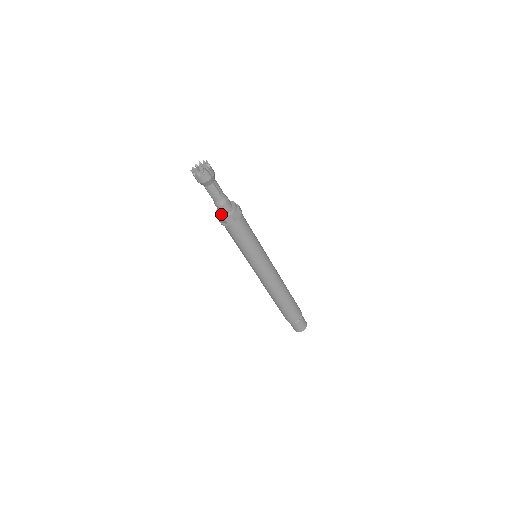
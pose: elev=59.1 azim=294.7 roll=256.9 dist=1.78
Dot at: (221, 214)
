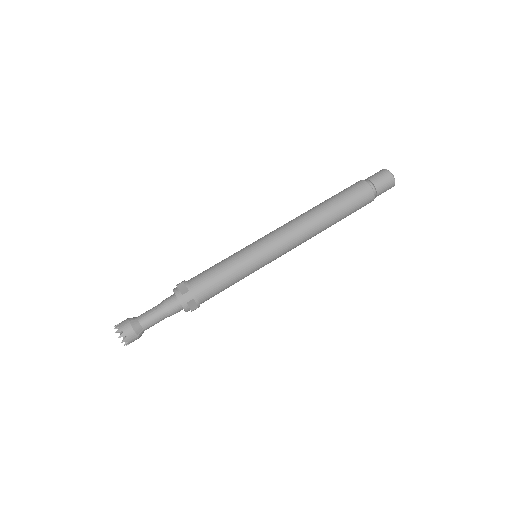
Dot at: occluded
